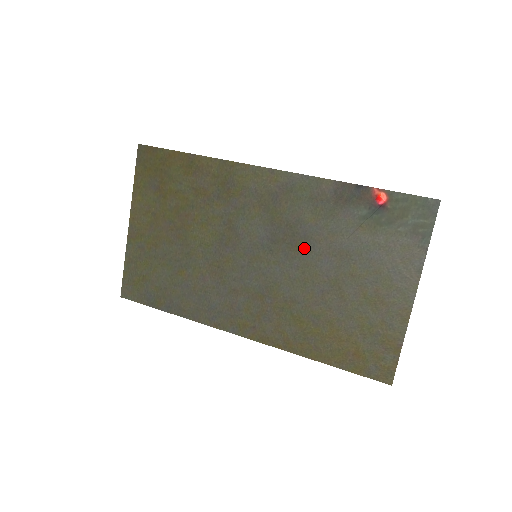
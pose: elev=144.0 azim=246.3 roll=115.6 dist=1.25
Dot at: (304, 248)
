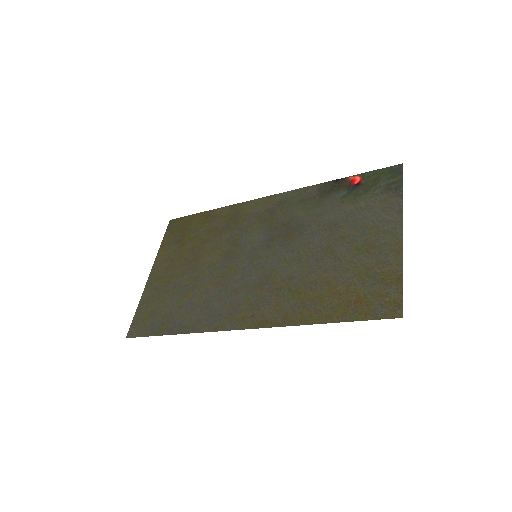
Dot at: (297, 234)
